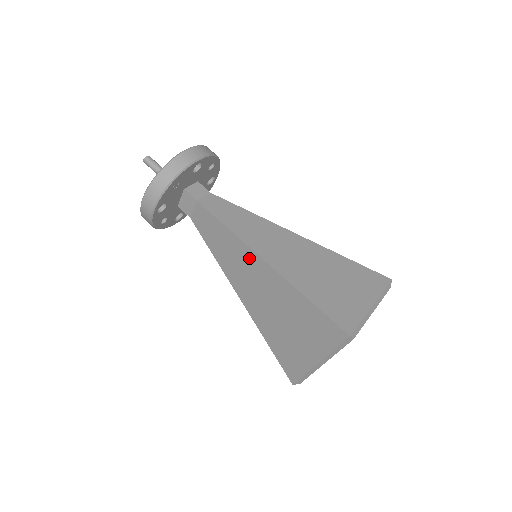
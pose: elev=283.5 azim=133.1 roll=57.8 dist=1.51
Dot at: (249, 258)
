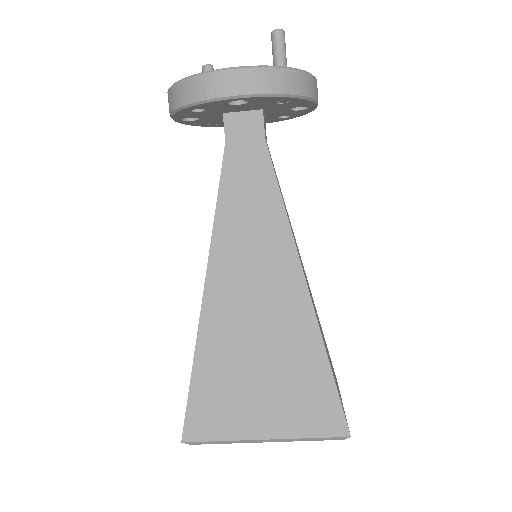
Dot at: (283, 261)
